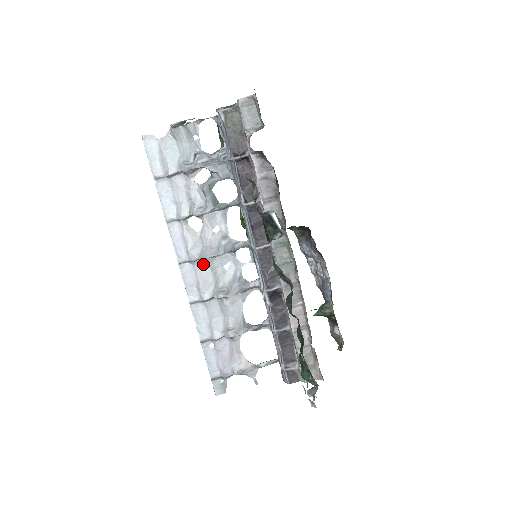
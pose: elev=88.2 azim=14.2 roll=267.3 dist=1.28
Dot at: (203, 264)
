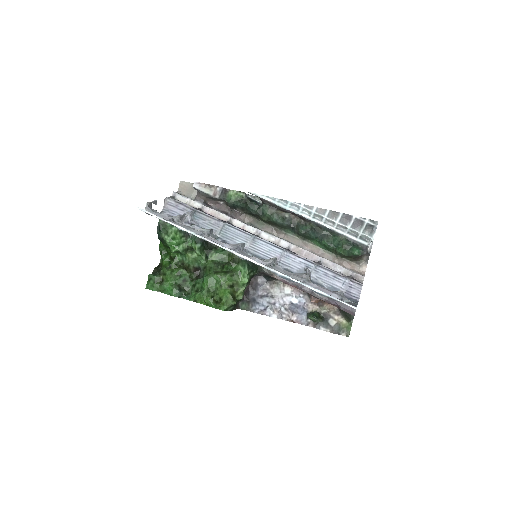
Dot at: occluded
